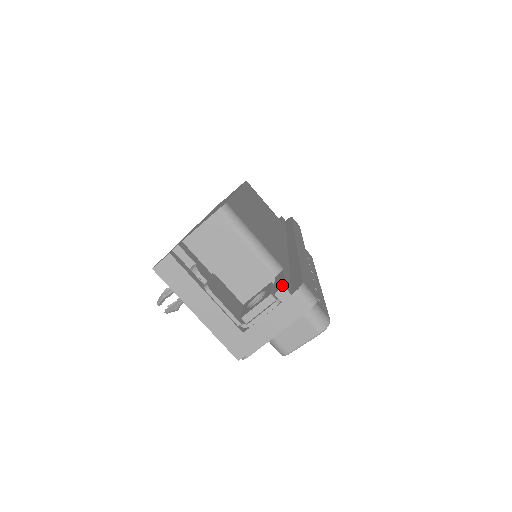
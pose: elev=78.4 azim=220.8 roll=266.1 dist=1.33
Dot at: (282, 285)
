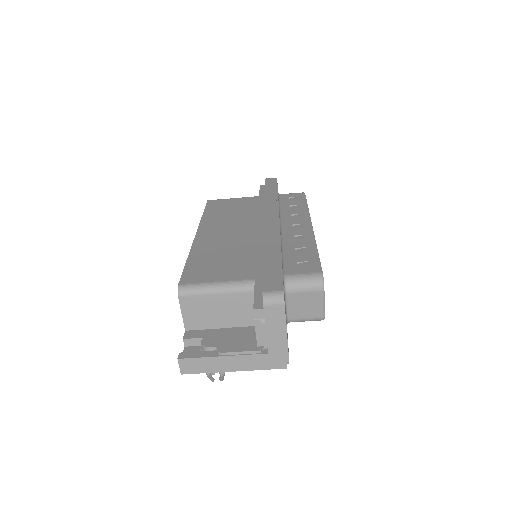
Dot at: (253, 308)
